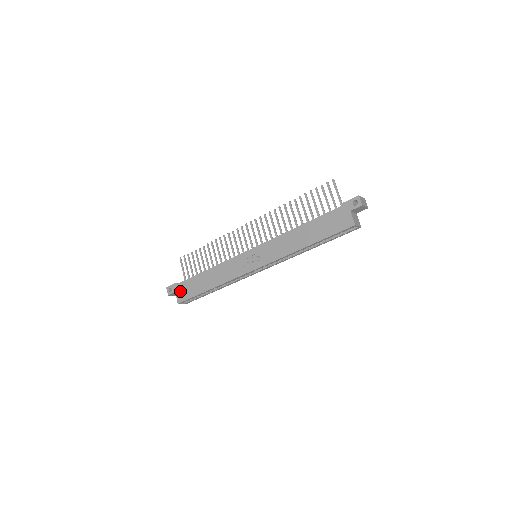
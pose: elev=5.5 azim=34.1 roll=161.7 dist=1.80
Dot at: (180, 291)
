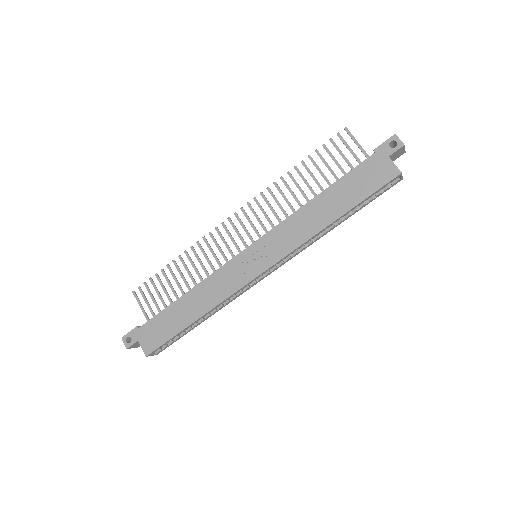
Dot at: (146, 337)
